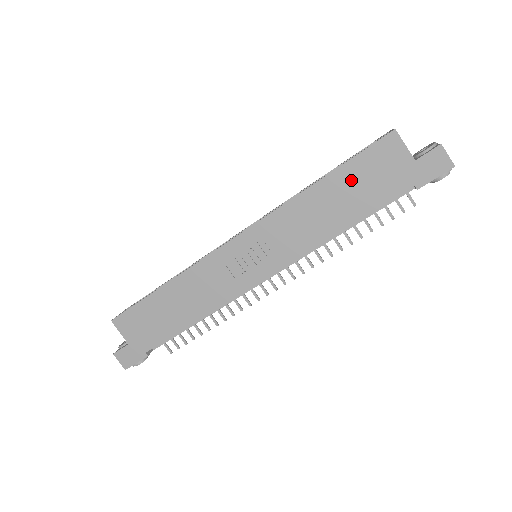
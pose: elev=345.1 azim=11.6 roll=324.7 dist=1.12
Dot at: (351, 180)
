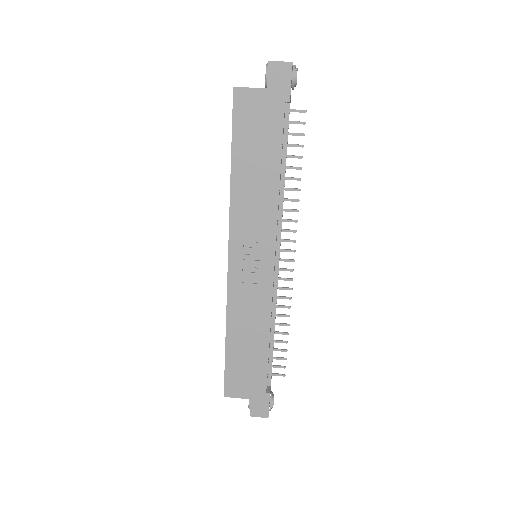
Dot at: (247, 145)
